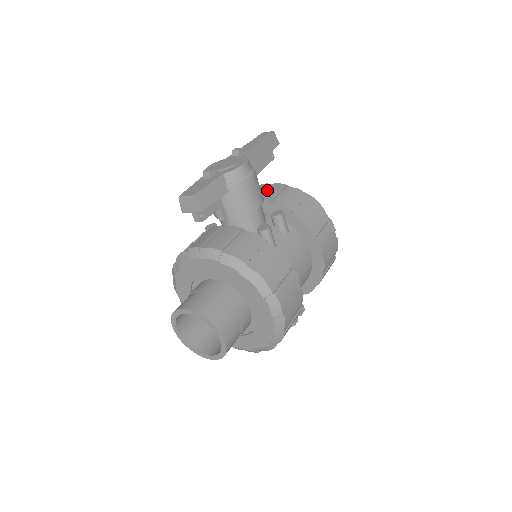
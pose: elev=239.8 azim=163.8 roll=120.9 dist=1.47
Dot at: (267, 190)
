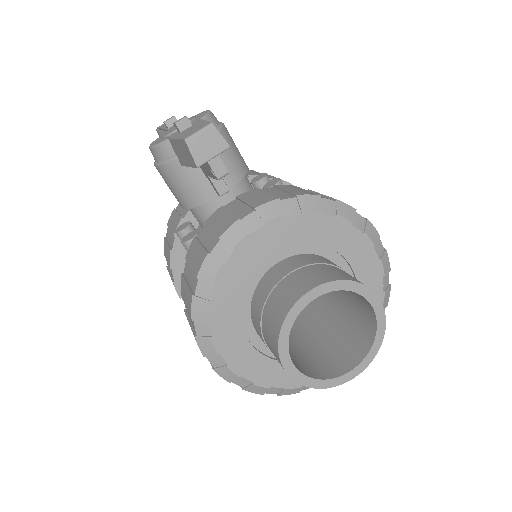
Dot at: occluded
